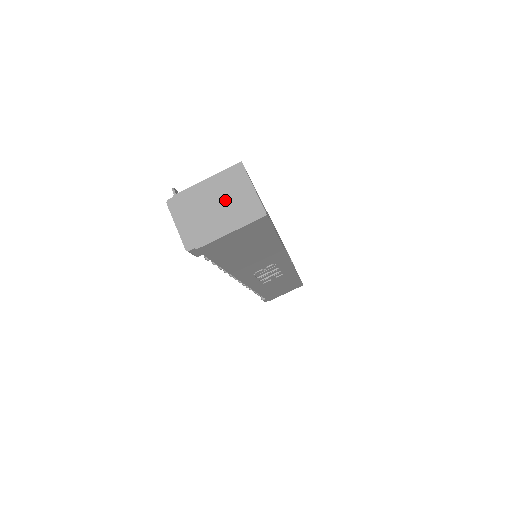
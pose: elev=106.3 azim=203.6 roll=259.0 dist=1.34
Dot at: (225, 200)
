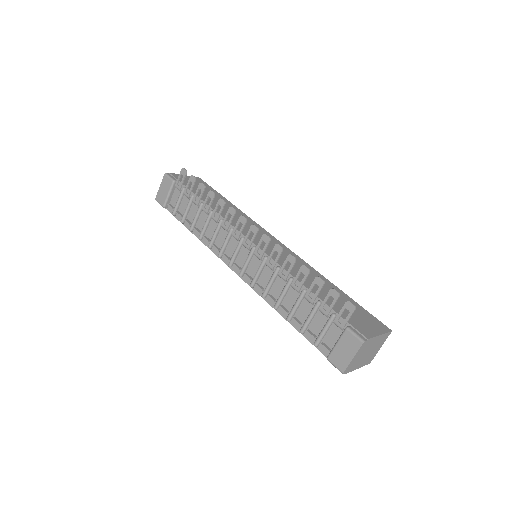
Dot at: (372, 350)
